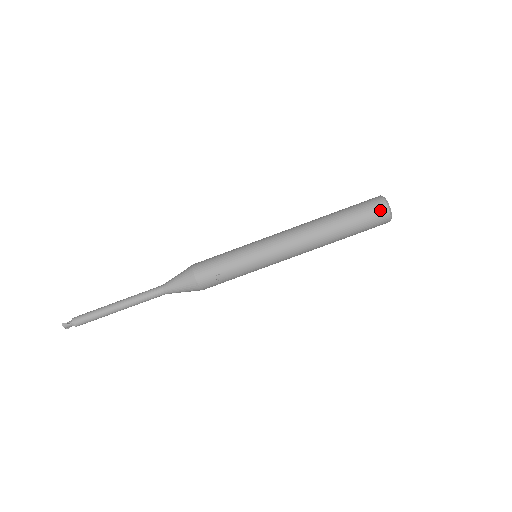
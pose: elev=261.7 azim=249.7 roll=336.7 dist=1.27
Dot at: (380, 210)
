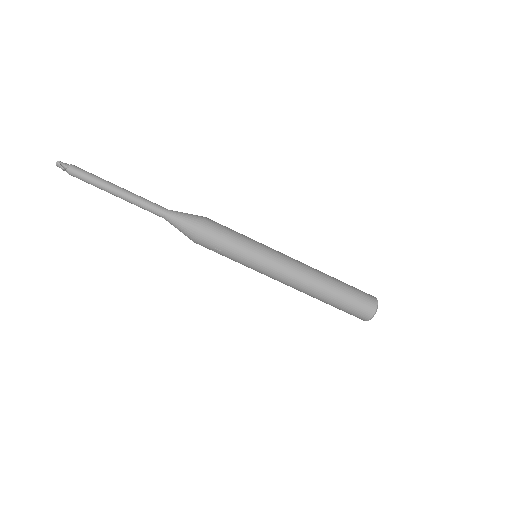
Dot at: (365, 314)
